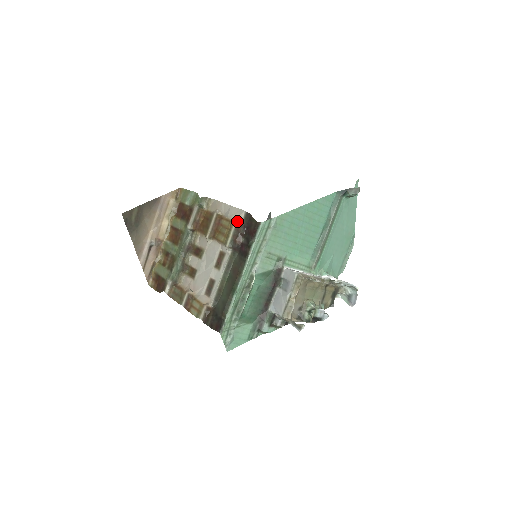
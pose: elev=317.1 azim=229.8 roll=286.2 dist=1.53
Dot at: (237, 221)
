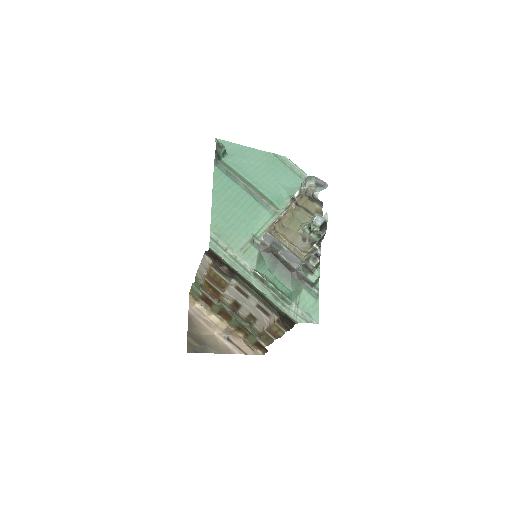
Dot at: (209, 265)
